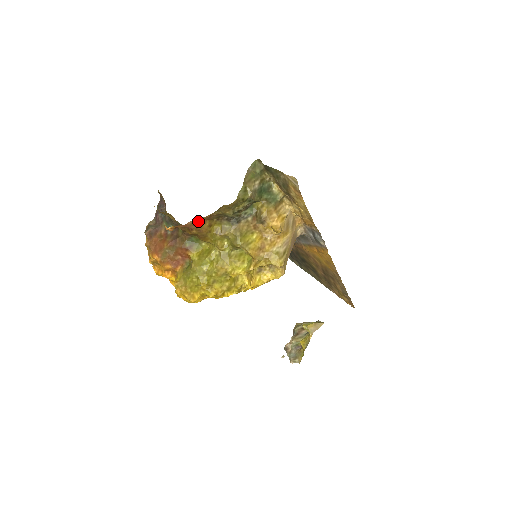
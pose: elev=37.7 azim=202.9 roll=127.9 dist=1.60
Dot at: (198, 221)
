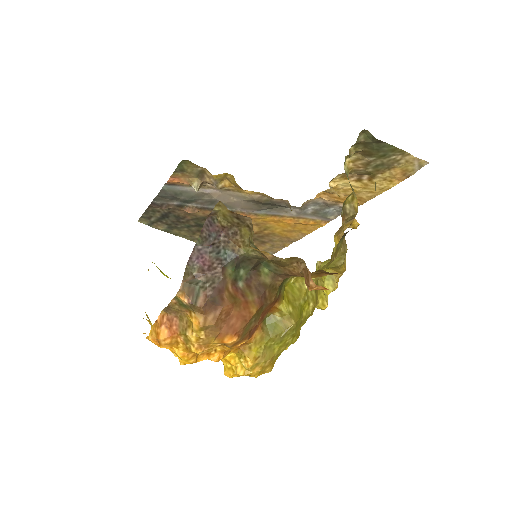
Dot at: occluded
